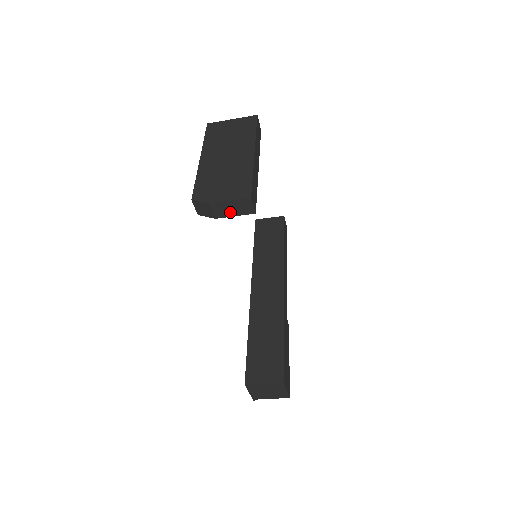
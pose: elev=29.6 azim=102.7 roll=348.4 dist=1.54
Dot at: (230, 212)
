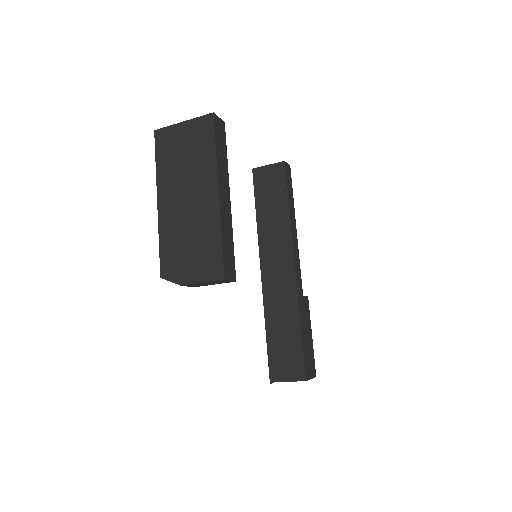
Dot at: (207, 284)
